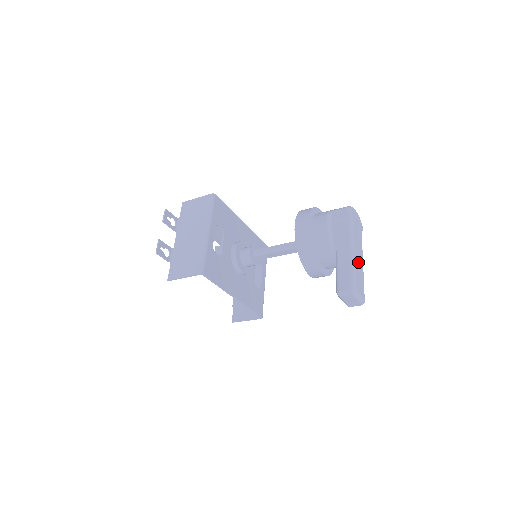
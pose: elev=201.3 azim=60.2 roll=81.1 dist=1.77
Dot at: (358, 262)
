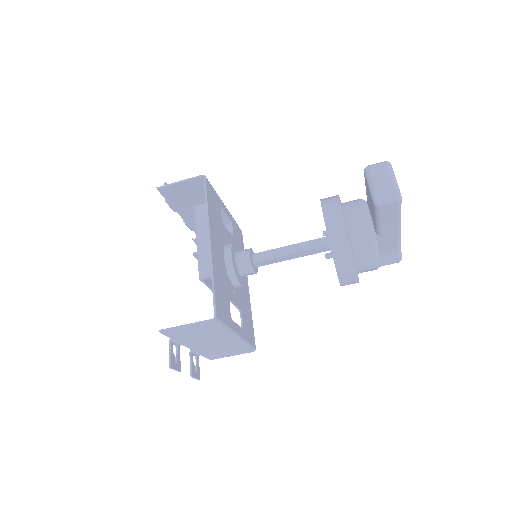
Dot at: occluded
